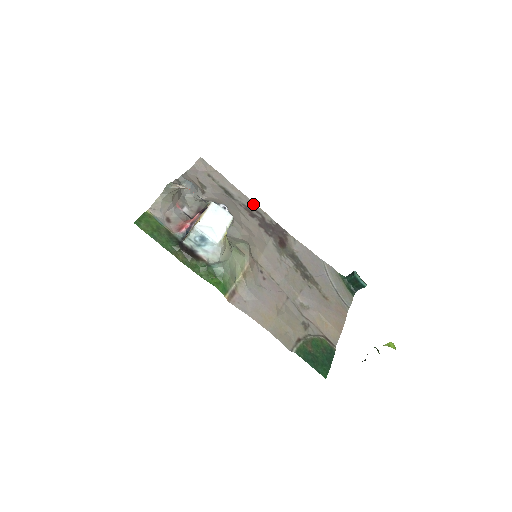
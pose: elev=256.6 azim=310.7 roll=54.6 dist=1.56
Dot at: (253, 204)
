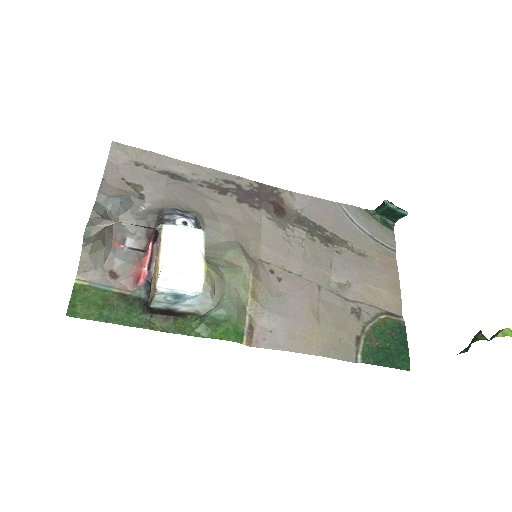
Dot at: (216, 173)
